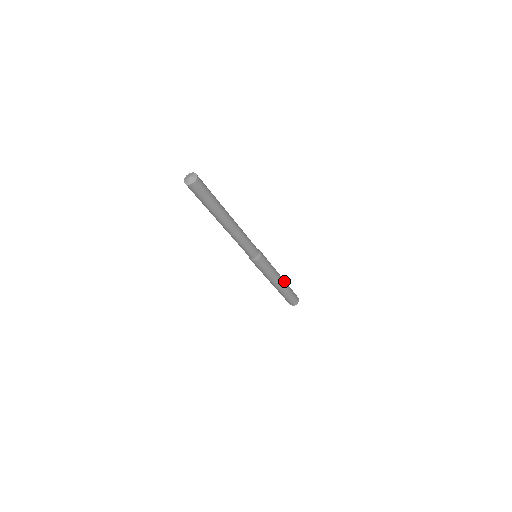
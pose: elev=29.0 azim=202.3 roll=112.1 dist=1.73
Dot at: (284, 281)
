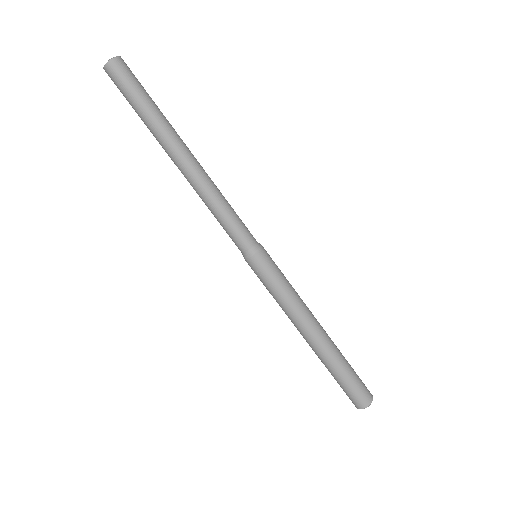
Dot at: occluded
